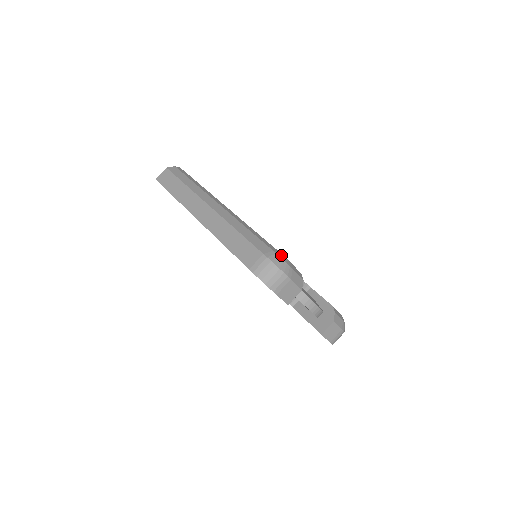
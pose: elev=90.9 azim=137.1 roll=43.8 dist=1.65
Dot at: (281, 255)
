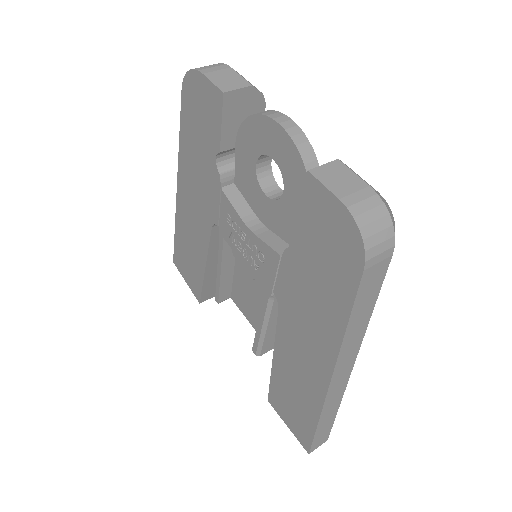
Dot at: occluded
